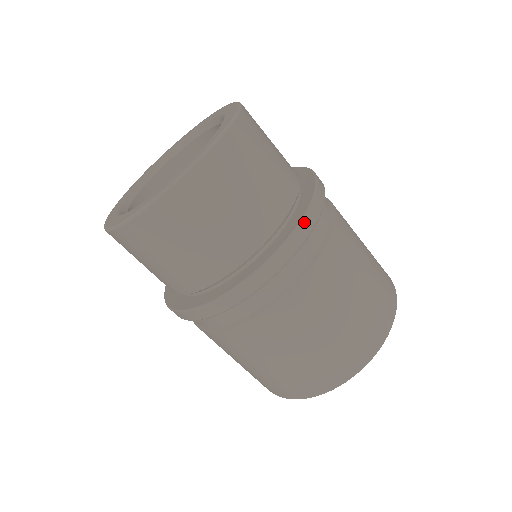
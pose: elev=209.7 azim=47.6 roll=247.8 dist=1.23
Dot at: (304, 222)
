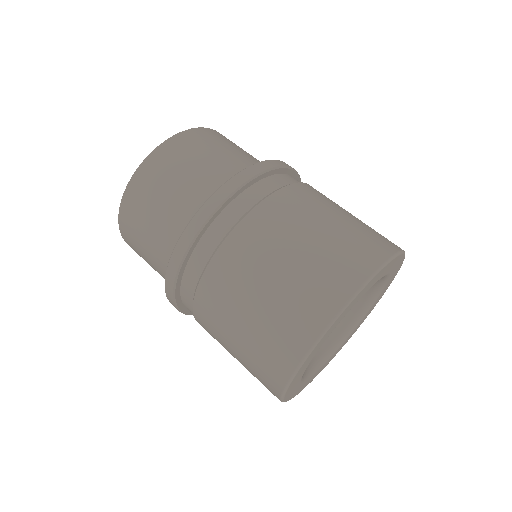
Dot at: (202, 209)
